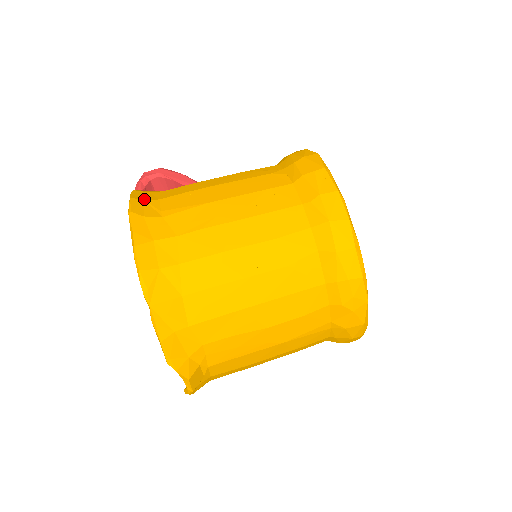
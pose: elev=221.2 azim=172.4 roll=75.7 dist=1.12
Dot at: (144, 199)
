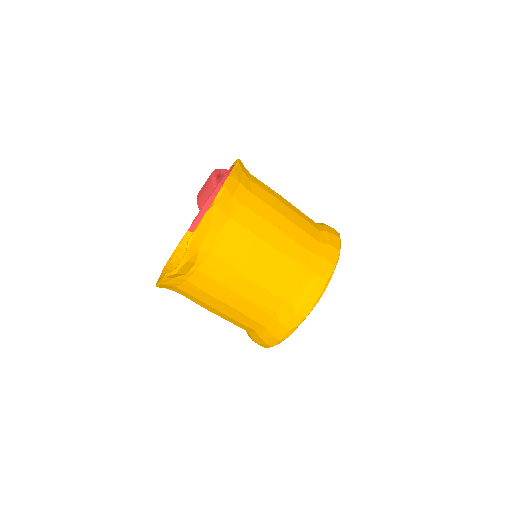
Dot at: occluded
